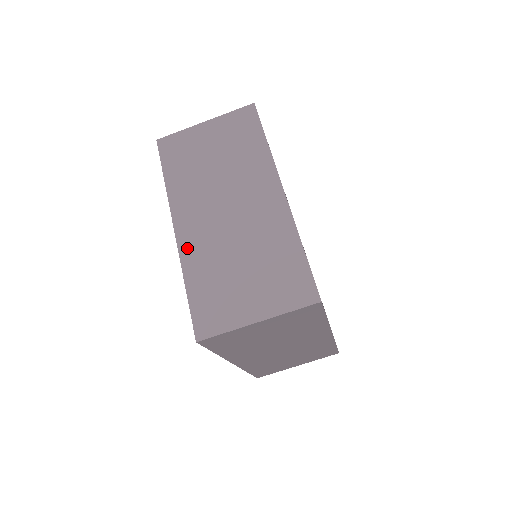
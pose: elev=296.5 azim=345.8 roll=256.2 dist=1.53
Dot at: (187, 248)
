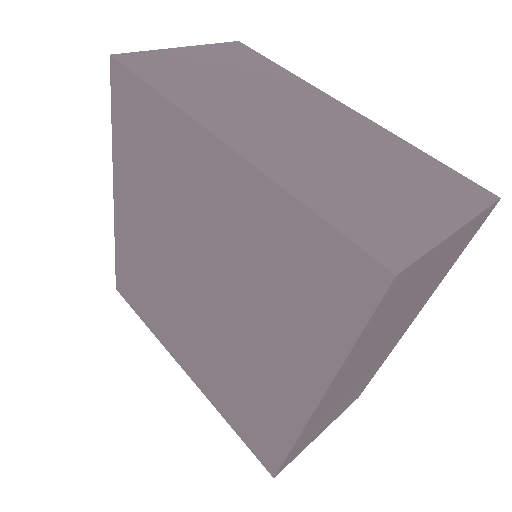
Dot at: (266, 160)
